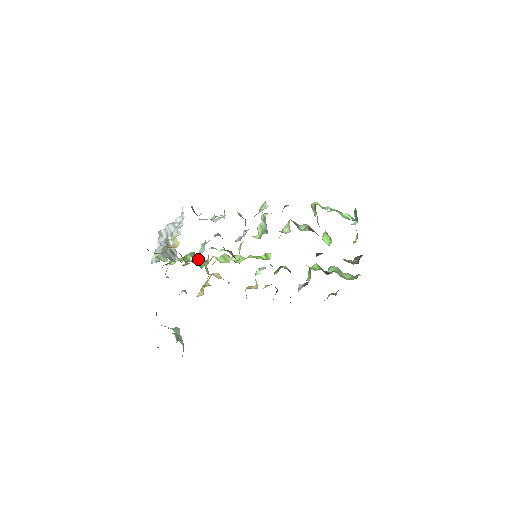
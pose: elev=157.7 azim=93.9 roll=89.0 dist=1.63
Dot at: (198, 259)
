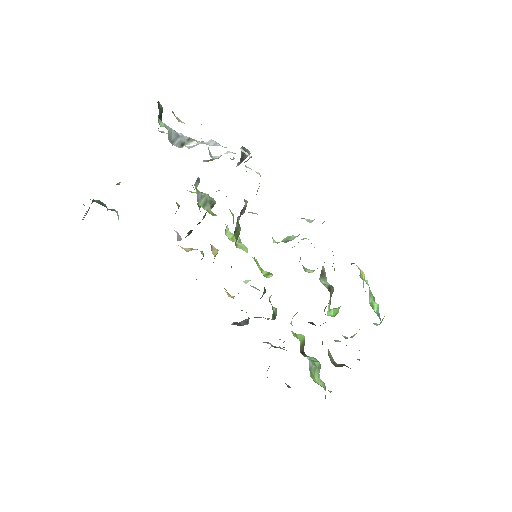
Dot at: (209, 205)
